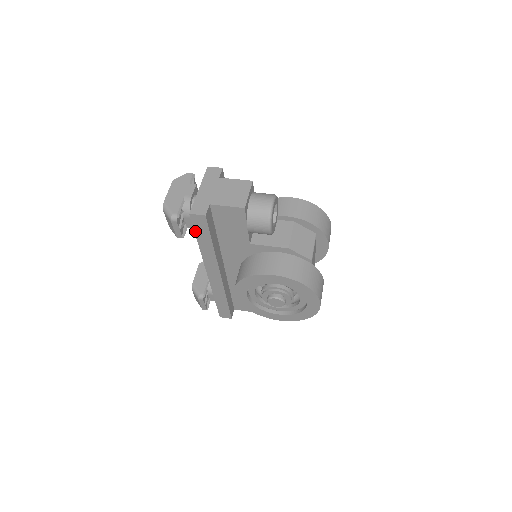
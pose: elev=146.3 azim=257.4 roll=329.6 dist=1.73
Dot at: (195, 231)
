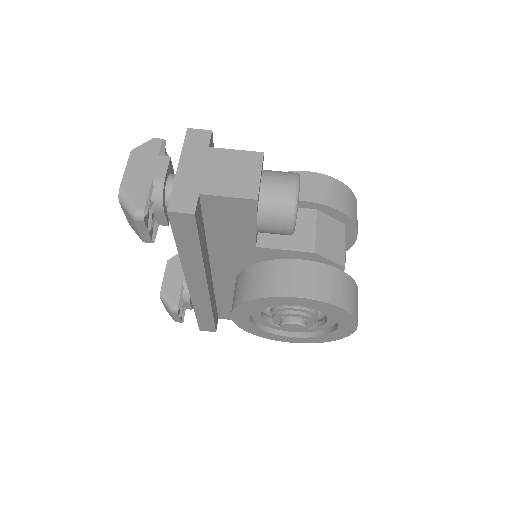
Dot at: (174, 235)
